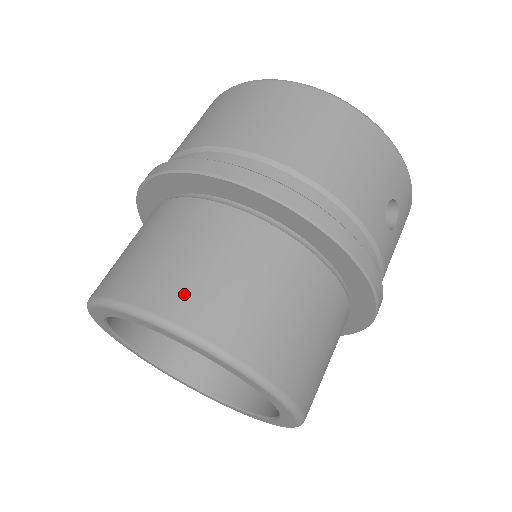
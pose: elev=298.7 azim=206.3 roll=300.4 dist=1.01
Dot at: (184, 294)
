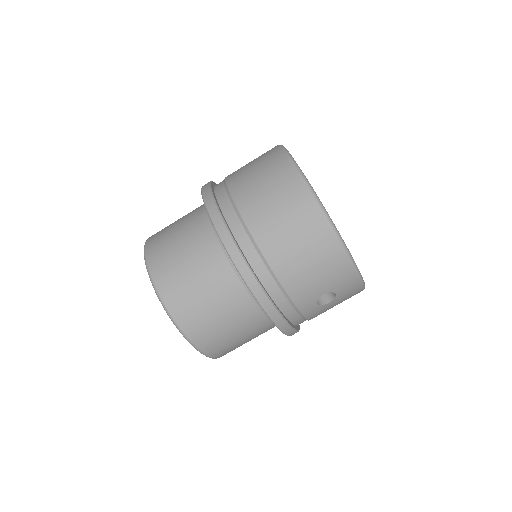
Dot at: (174, 287)
